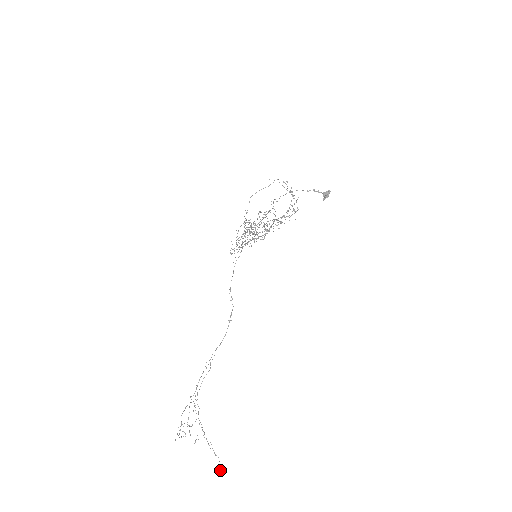
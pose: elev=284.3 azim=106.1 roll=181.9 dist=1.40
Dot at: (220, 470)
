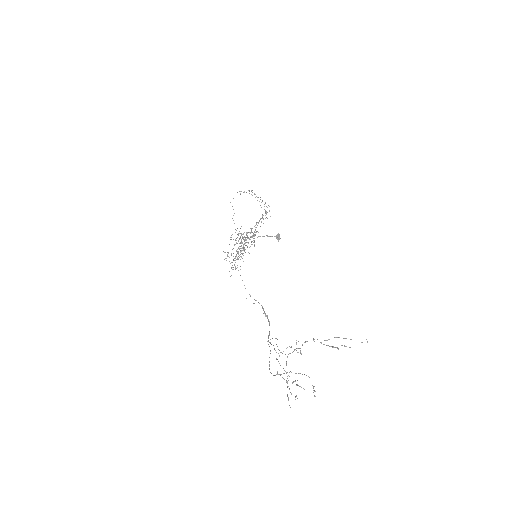
Dot at: occluded
